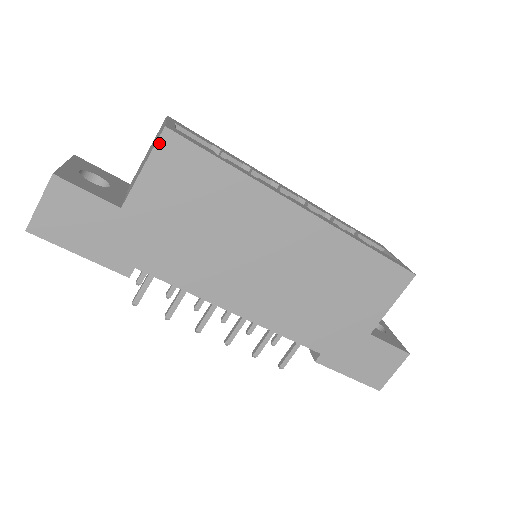
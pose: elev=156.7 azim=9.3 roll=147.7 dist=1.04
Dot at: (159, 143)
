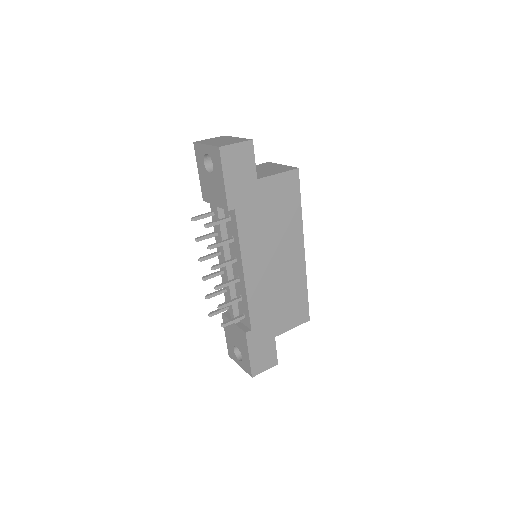
Dot at: (291, 171)
